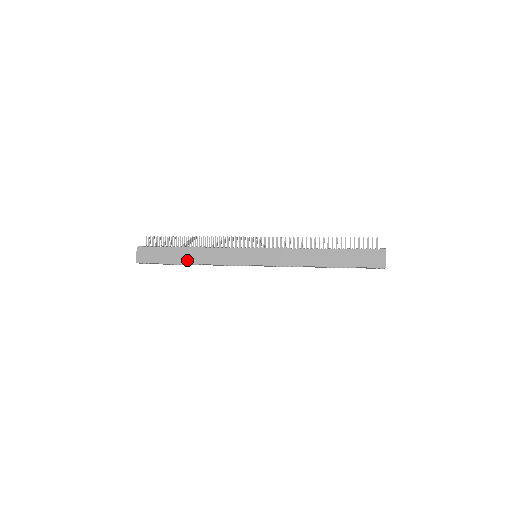
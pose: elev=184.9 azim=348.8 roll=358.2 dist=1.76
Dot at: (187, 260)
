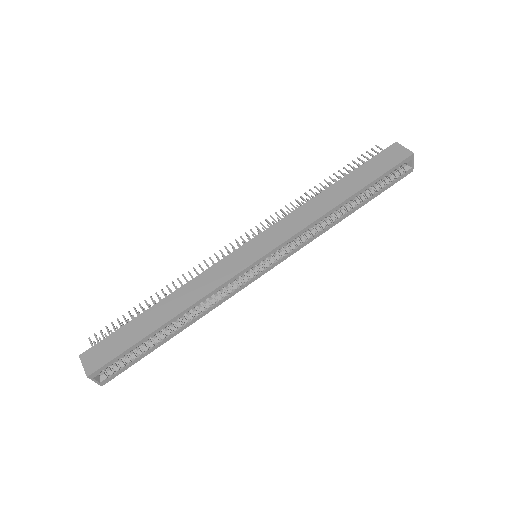
Dot at: (164, 317)
